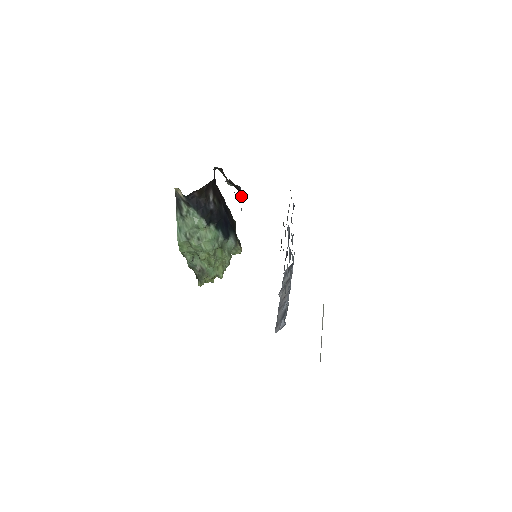
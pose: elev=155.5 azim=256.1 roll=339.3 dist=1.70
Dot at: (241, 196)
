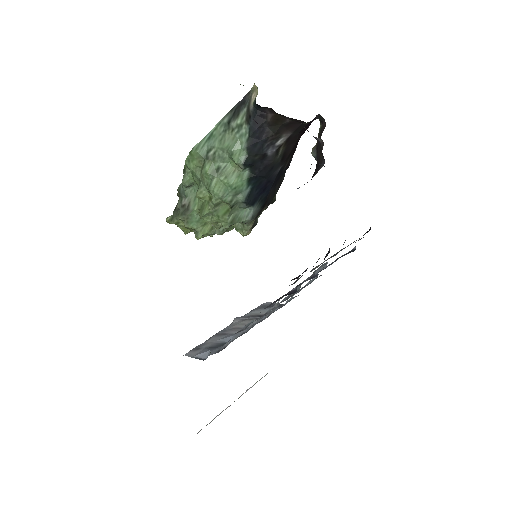
Dot at: (313, 175)
